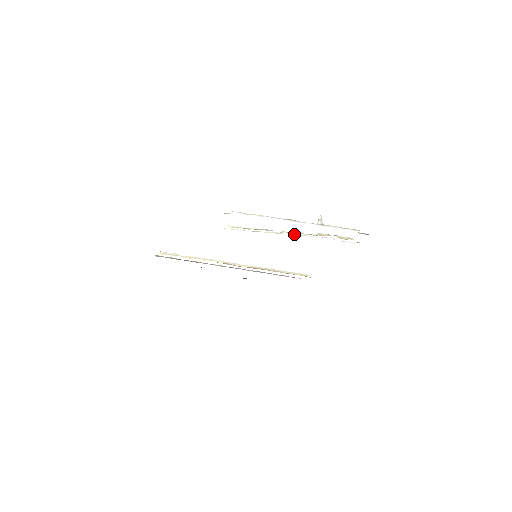
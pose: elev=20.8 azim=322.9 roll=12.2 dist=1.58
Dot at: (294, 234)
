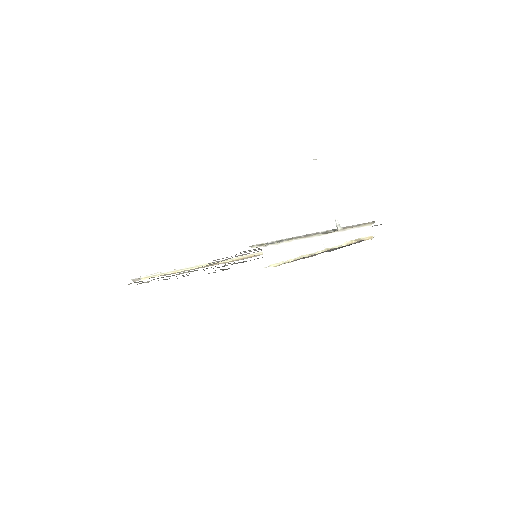
Dot at: (325, 249)
